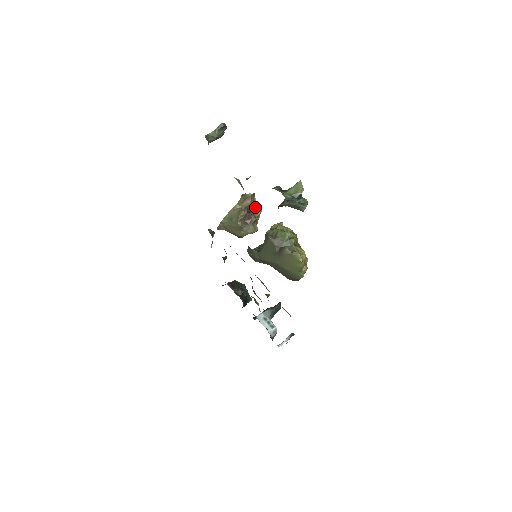
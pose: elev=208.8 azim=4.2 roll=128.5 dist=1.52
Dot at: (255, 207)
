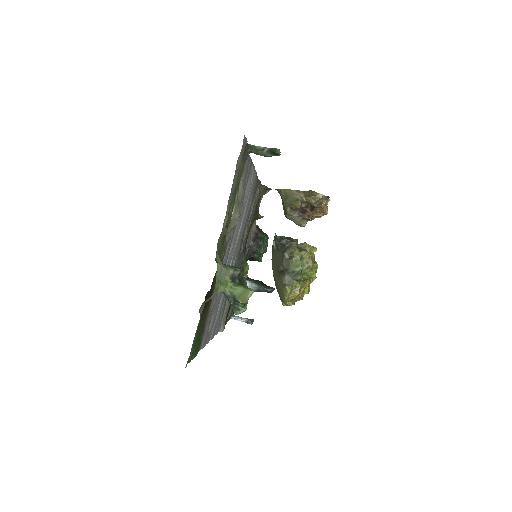
Dot at: (319, 208)
